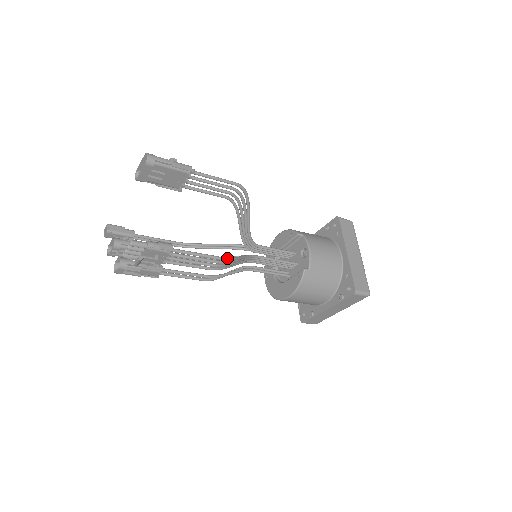
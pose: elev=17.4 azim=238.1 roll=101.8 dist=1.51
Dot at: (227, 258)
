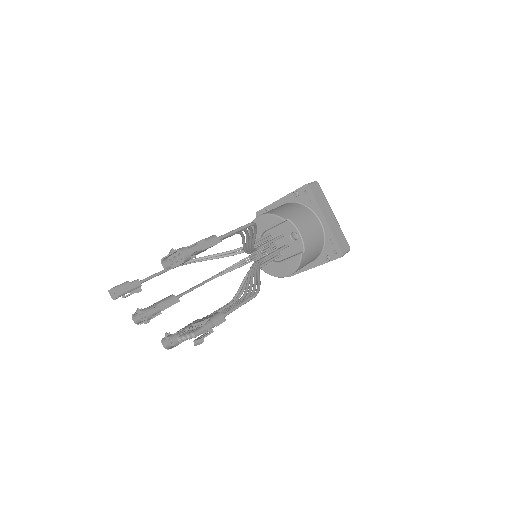
Dot at: (258, 292)
